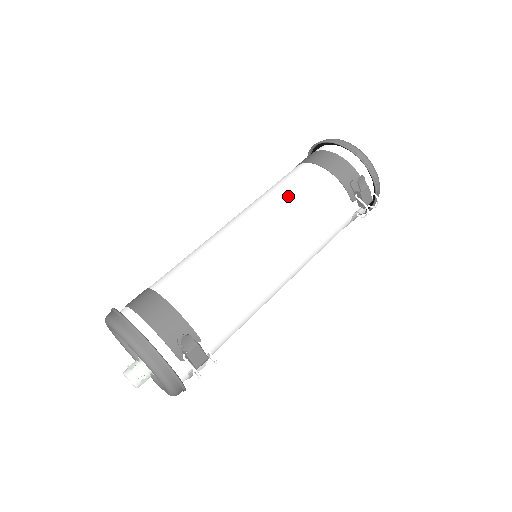
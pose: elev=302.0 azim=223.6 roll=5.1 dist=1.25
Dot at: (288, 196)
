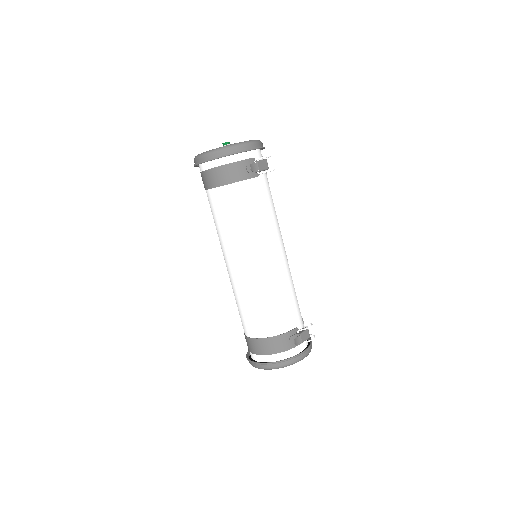
Dot at: (235, 226)
